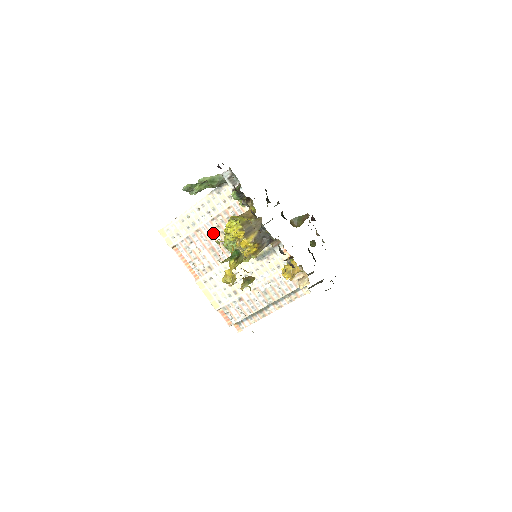
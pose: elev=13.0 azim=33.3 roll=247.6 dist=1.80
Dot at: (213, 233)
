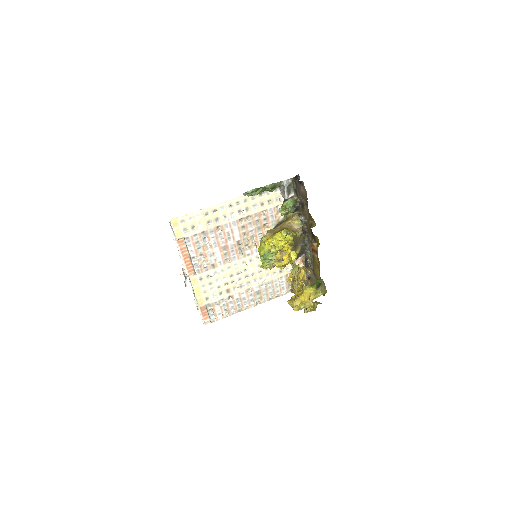
Dot at: (234, 232)
